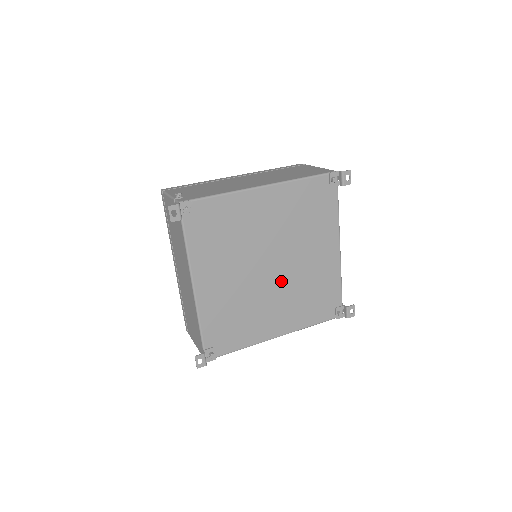
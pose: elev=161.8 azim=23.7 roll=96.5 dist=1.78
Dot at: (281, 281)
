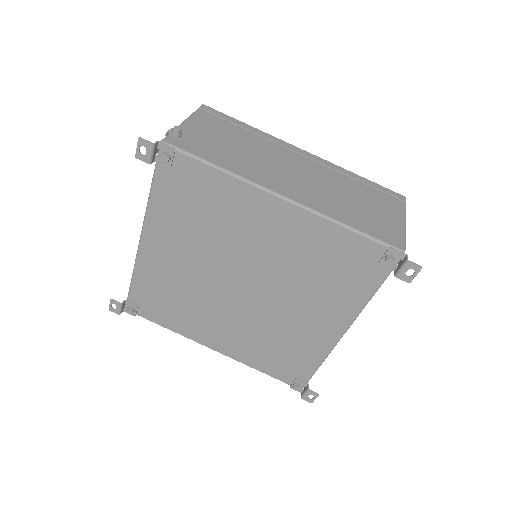
Dot at: (246, 307)
